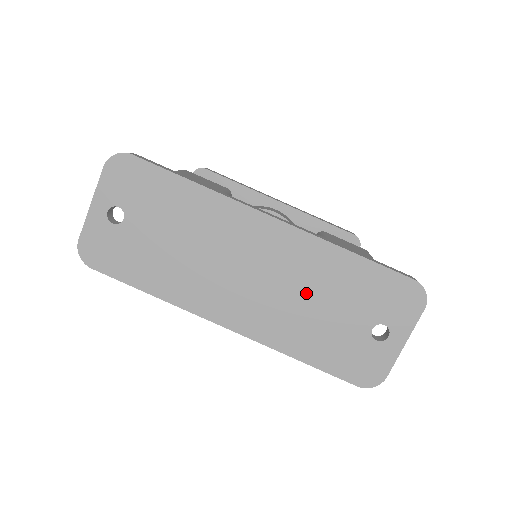
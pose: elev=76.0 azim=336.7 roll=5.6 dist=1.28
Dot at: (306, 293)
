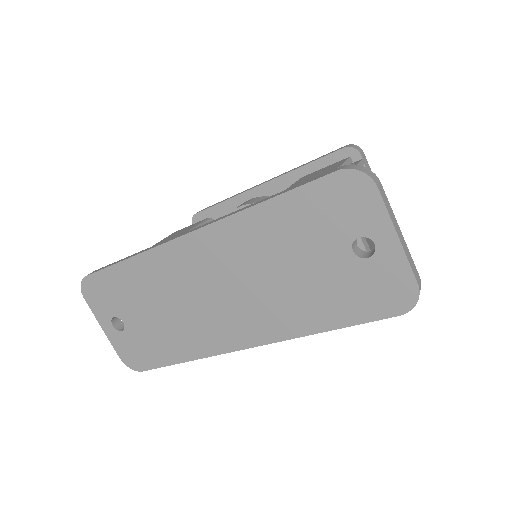
Dot at: (269, 270)
